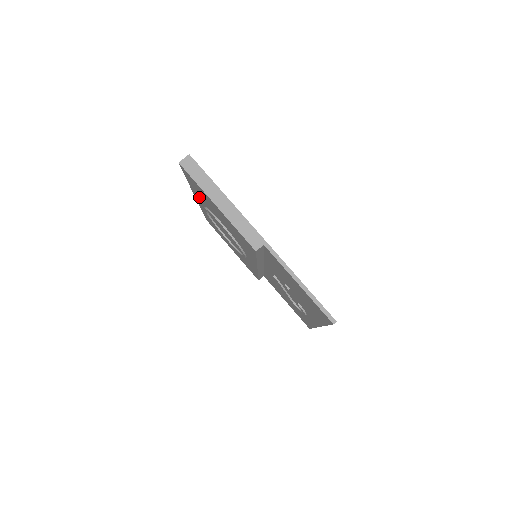
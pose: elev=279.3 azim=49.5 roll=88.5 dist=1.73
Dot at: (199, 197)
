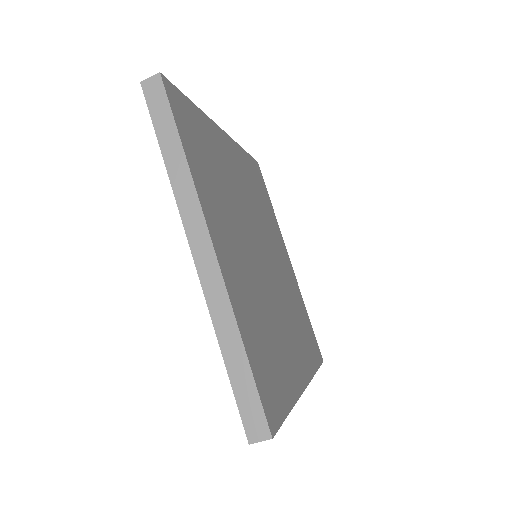
Dot at: occluded
